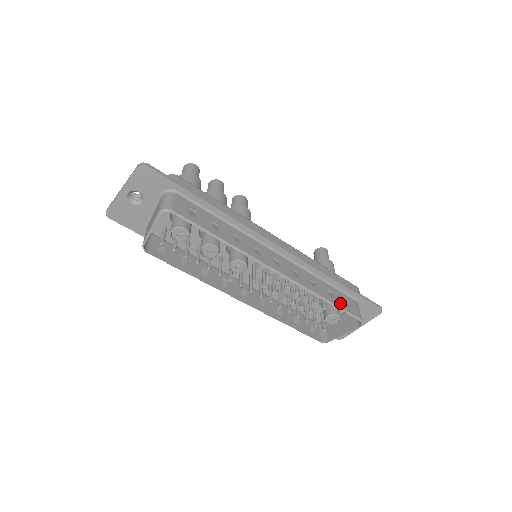
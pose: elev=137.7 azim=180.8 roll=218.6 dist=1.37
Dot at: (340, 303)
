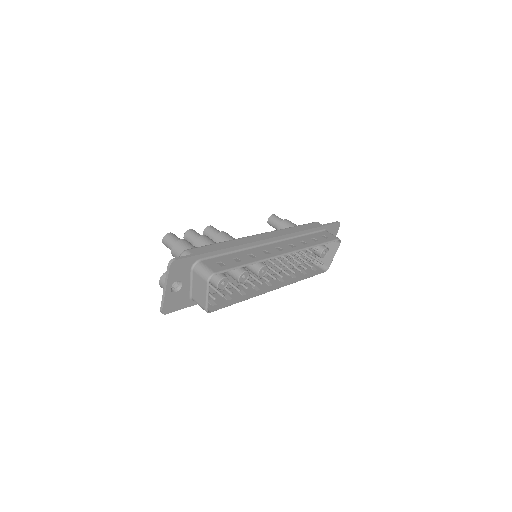
Dot at: (323, 240)
